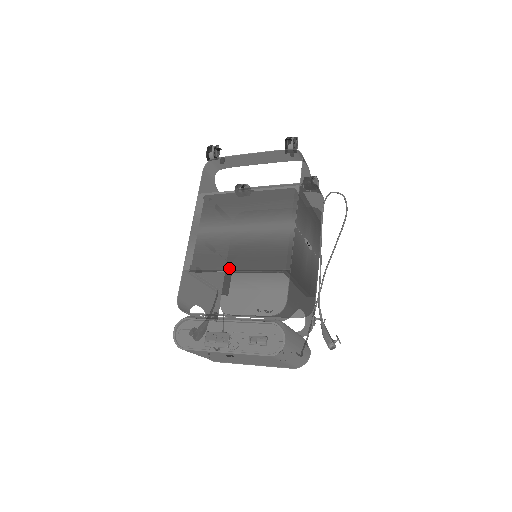
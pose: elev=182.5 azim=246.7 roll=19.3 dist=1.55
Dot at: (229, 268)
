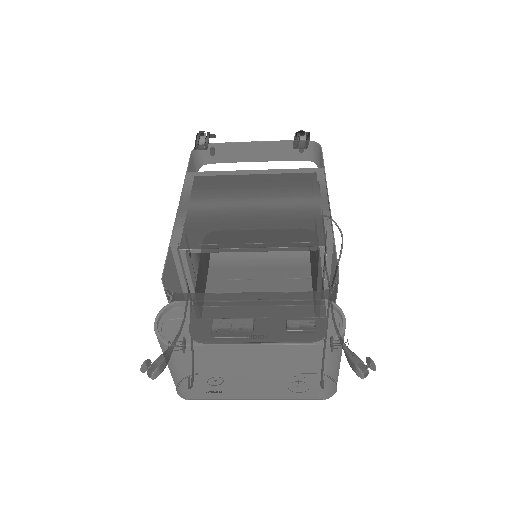
Dot at: (243, 241)
